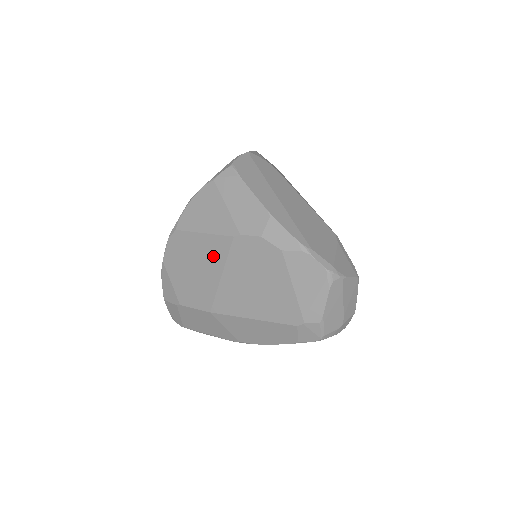
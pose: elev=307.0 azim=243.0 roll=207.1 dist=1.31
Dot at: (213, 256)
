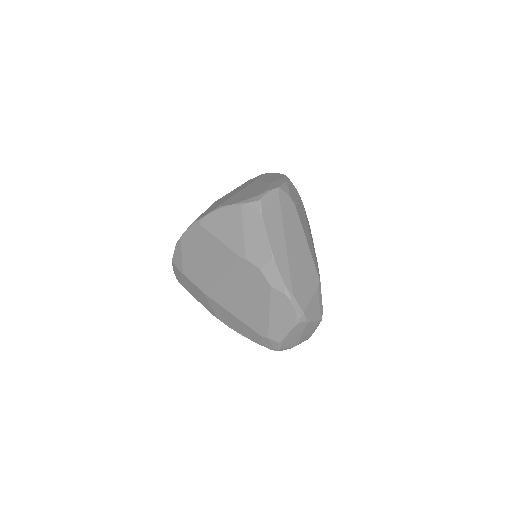
Dot at: (220, 259)
